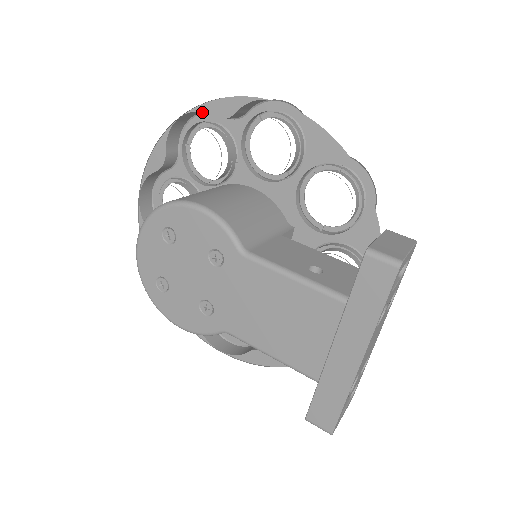
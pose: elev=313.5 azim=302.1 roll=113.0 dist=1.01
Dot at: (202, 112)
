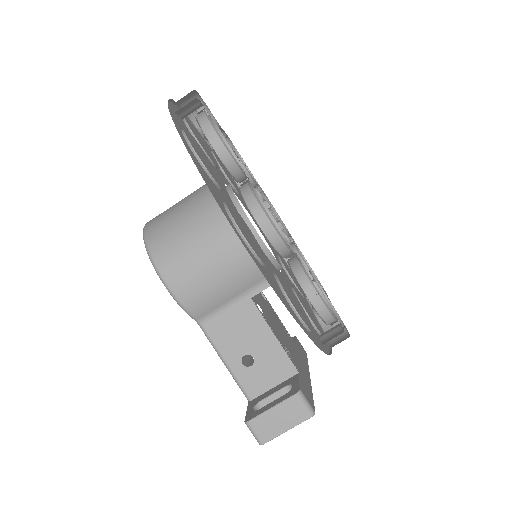
Dot at: occluded
